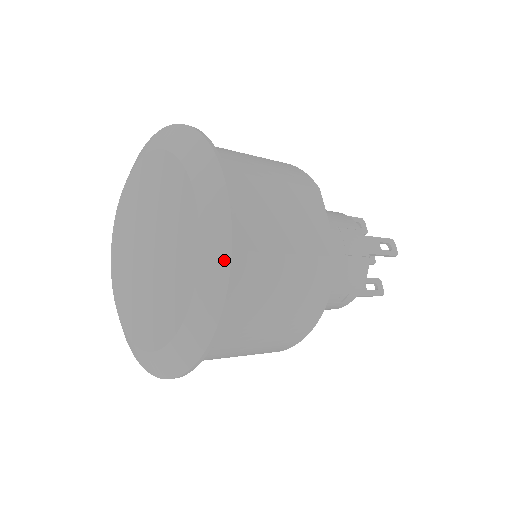
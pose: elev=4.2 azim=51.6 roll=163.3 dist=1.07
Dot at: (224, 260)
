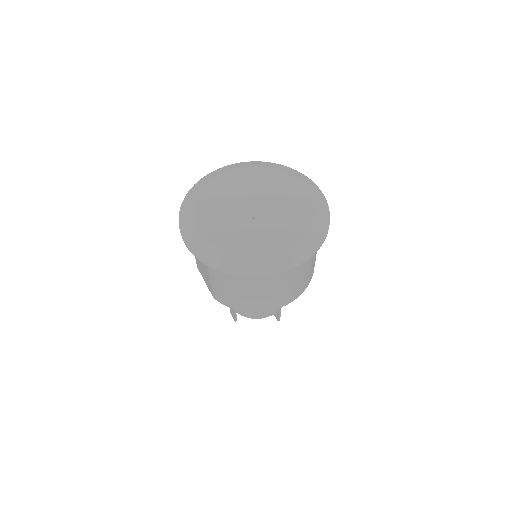
Dot at: (326, 208)
